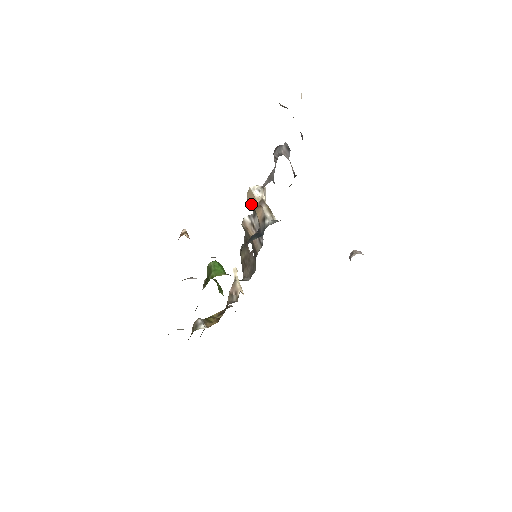
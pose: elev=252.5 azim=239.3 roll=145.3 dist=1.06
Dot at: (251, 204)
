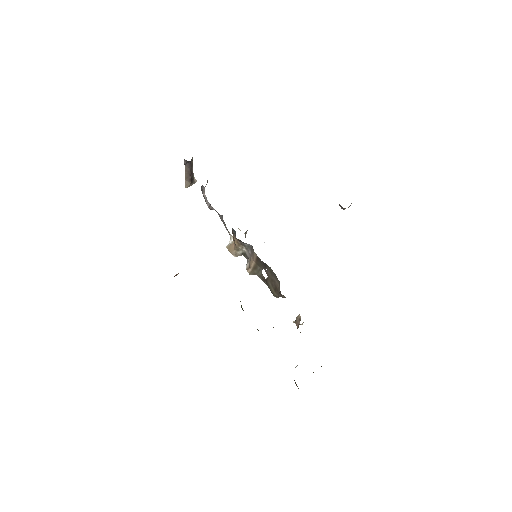
Dot at: occluded
